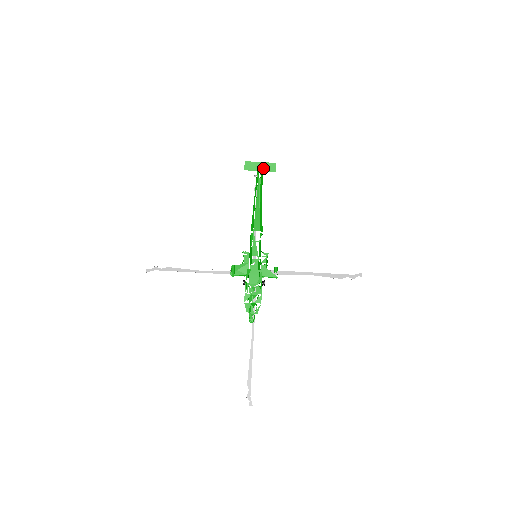
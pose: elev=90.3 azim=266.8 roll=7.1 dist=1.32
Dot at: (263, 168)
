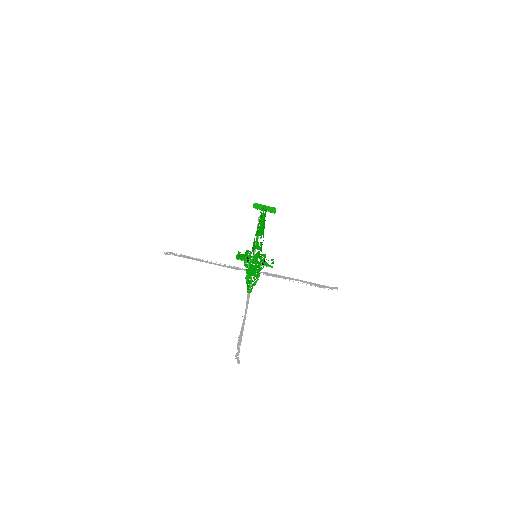
Dot at: occluded
